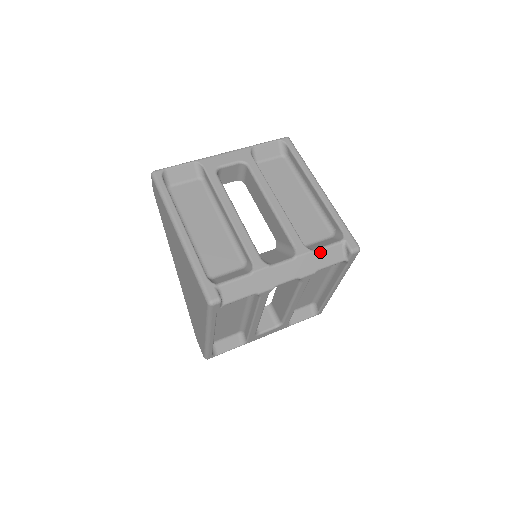
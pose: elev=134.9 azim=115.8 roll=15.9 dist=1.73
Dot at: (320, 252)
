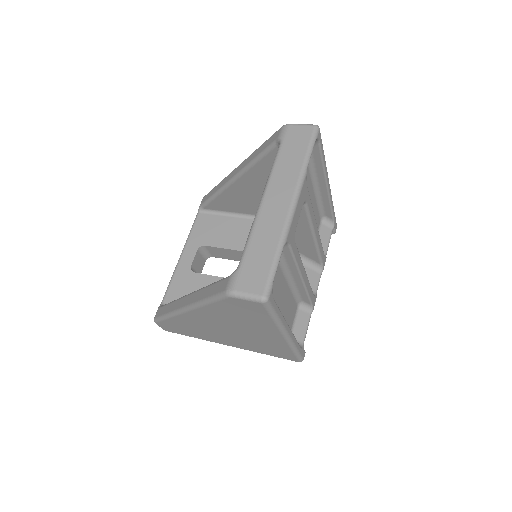
Dot at: (326, 251)
